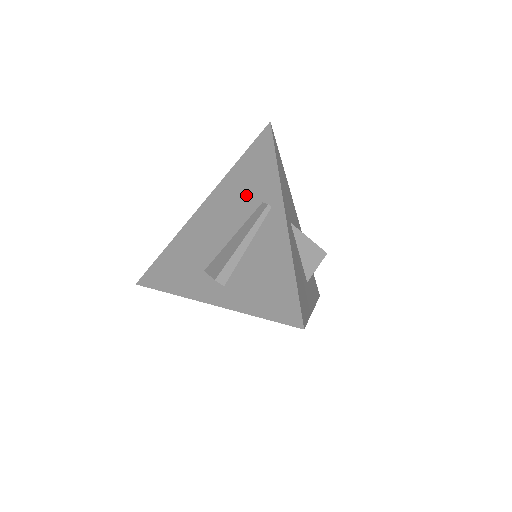
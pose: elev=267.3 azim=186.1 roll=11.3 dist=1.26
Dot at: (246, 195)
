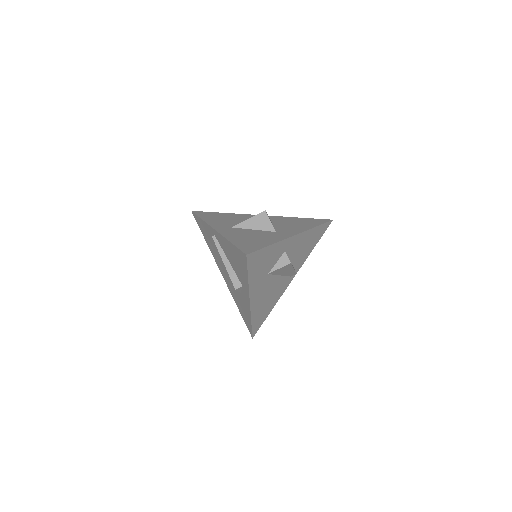
Dot at: (214, 246)
